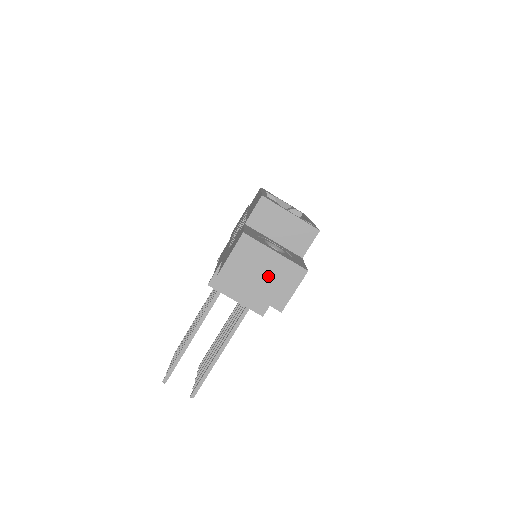
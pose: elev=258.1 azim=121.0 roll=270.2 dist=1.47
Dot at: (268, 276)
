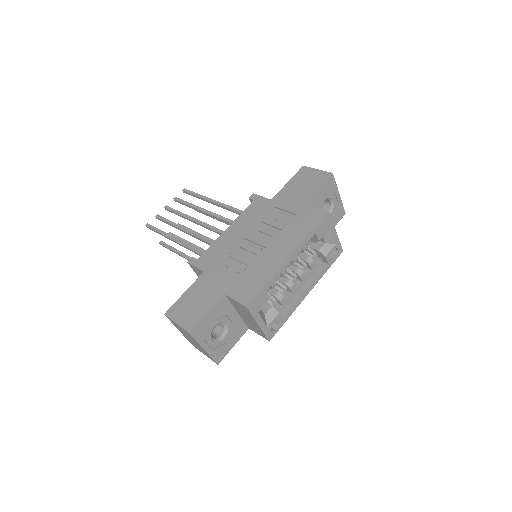
Dot at: (194, 343)
